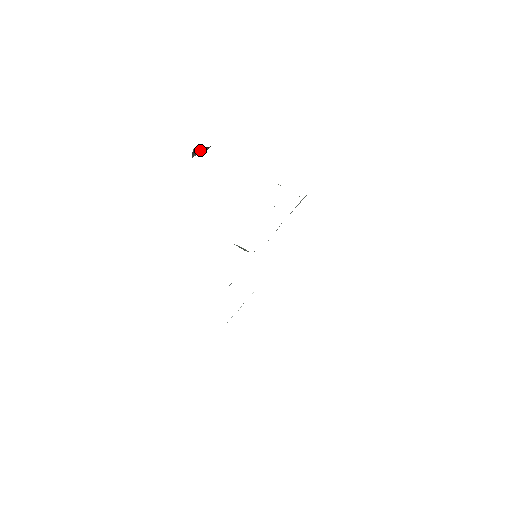
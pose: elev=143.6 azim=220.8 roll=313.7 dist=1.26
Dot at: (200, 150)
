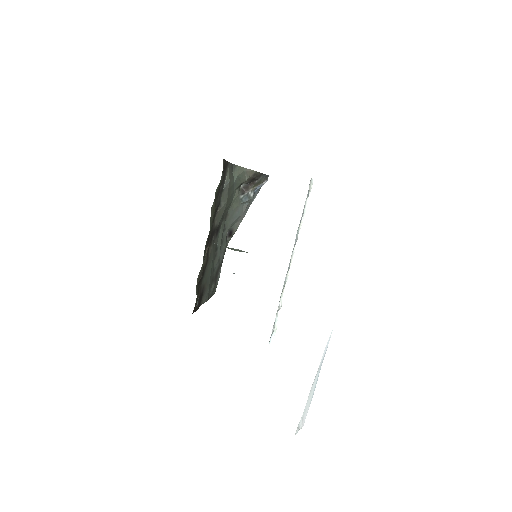
Dot at: (250, 185)
